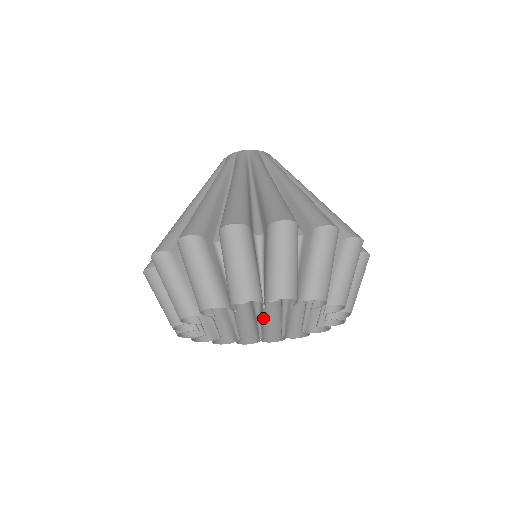
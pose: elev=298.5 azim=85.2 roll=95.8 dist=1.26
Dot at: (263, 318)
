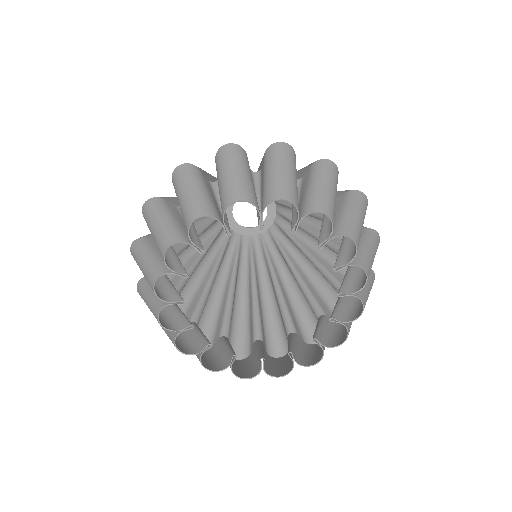
Dot at: (266, 361)
